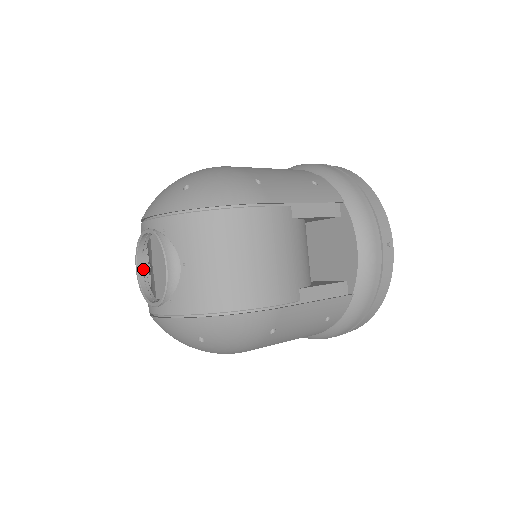
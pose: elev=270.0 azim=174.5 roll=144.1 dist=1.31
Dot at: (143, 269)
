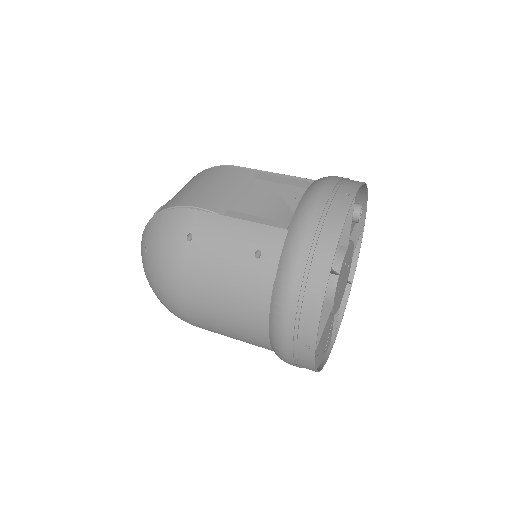
Dot at: occluded
